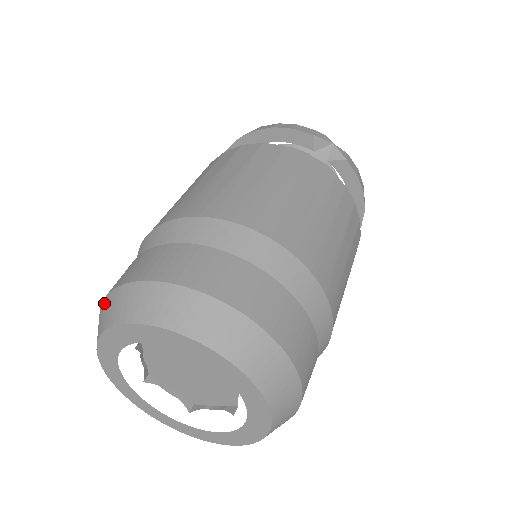
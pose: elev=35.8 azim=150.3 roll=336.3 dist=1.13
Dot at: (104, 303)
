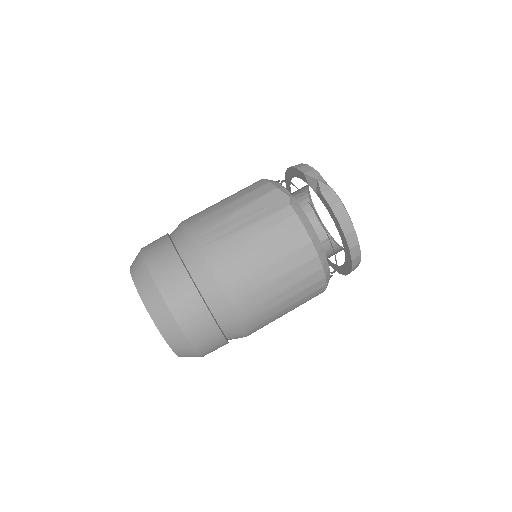
Dot at: occluded
